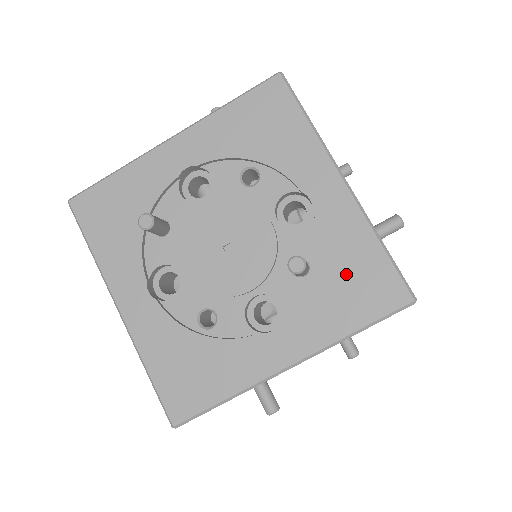
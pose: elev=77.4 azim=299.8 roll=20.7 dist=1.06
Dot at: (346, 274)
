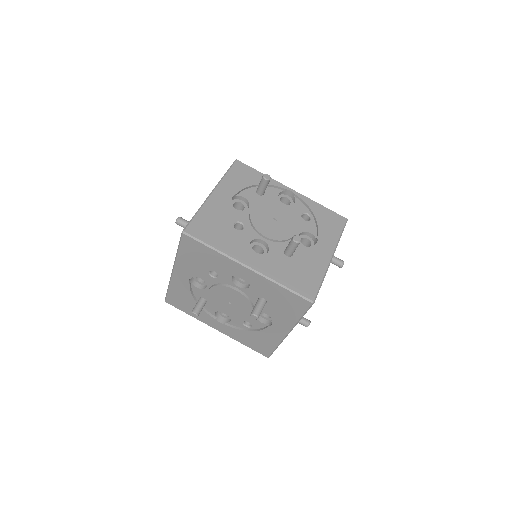
Dot at: (279, 301)
